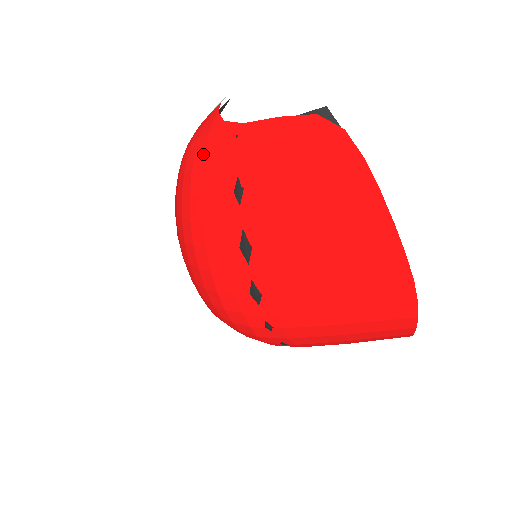
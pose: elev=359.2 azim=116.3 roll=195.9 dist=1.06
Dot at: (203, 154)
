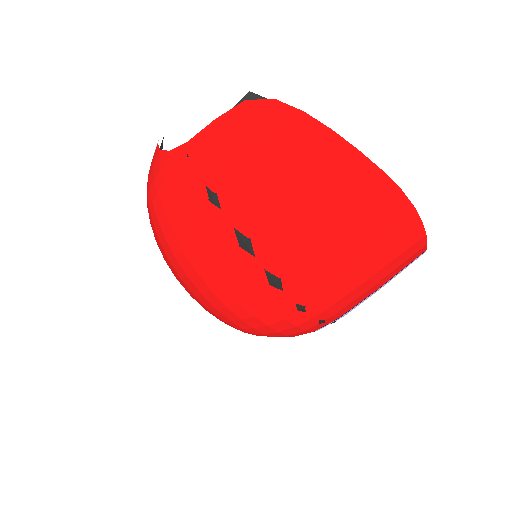
Dot at: (165, 188)
